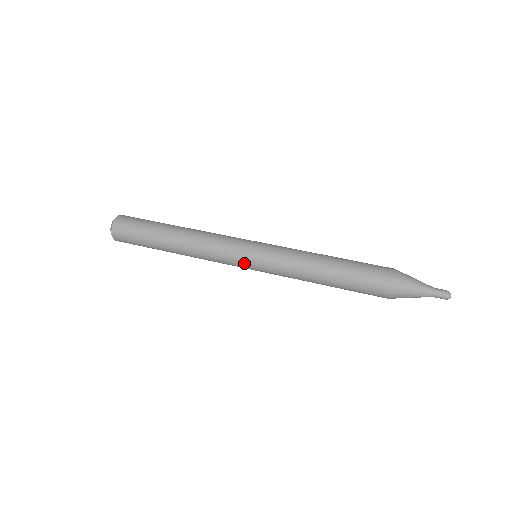
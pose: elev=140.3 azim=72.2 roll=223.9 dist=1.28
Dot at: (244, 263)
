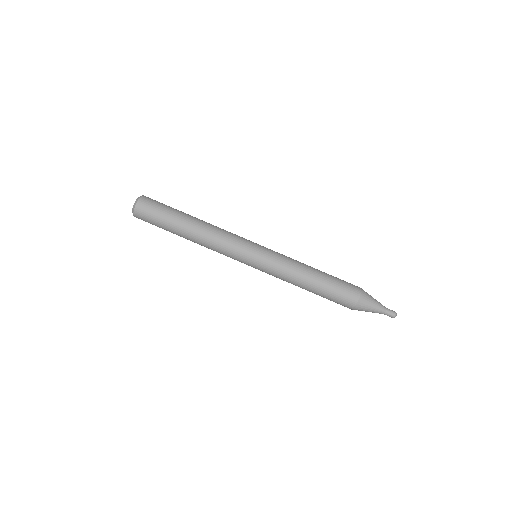
Dot at: (246, 262)
